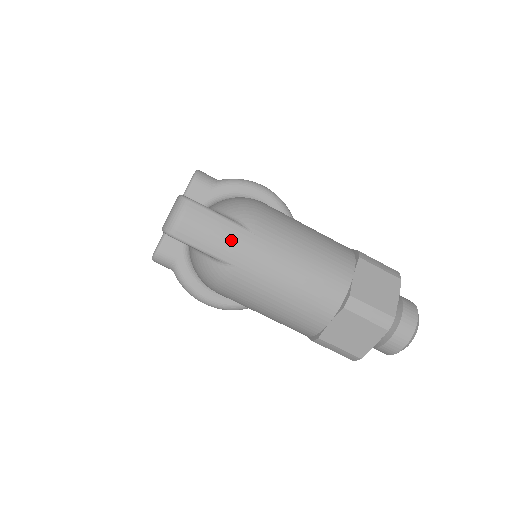
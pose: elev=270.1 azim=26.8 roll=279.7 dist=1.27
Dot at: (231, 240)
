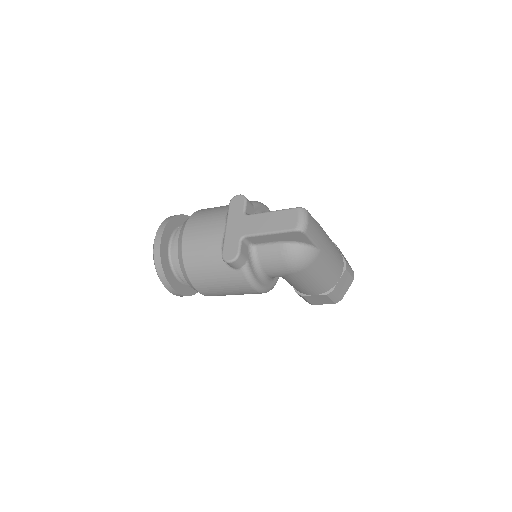
Dot at: (320, 234)
